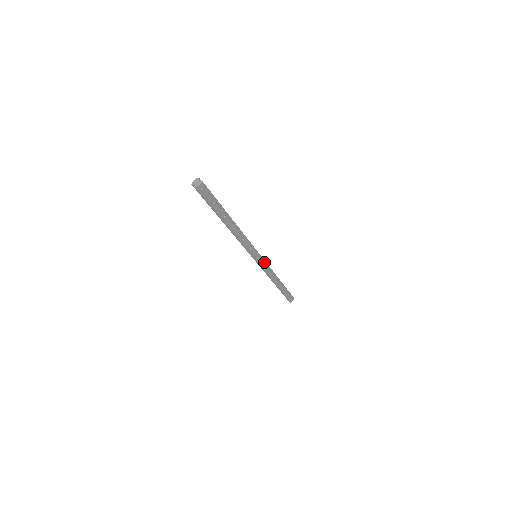
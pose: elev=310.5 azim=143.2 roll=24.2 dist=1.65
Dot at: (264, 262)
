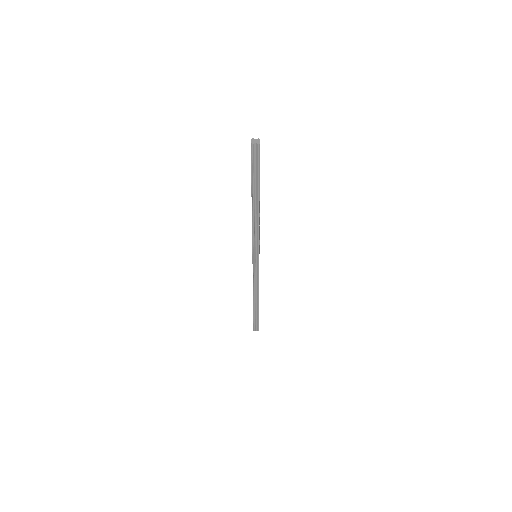
Dot at: occluded
